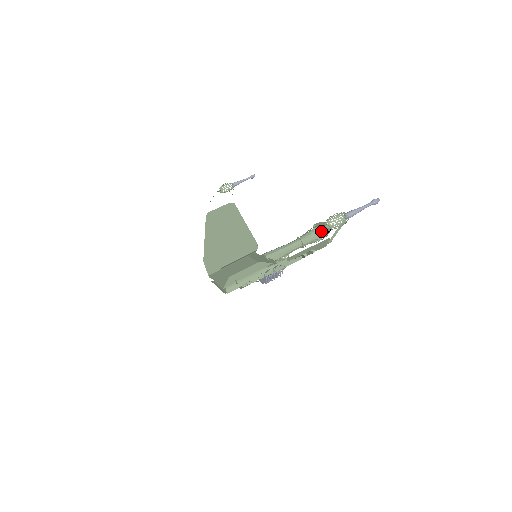
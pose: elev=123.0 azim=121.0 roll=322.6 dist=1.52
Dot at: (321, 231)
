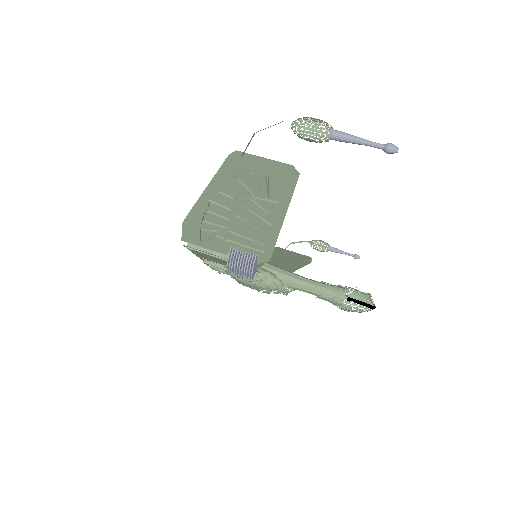
Dot at: (354, 293)
